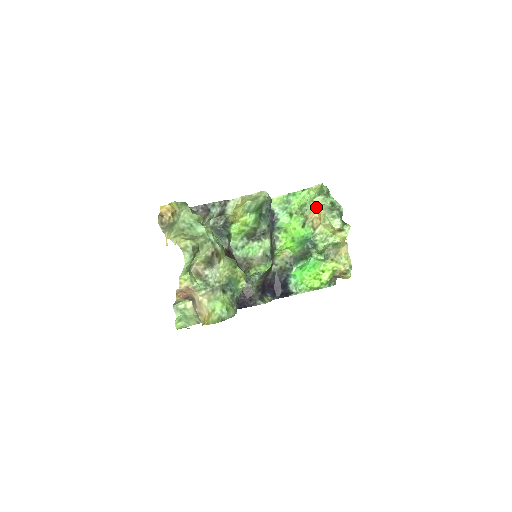
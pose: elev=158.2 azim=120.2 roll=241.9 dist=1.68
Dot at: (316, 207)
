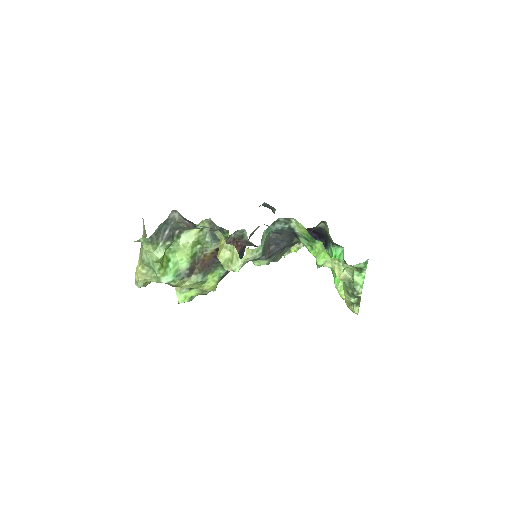
Dot at: (335, 271)
